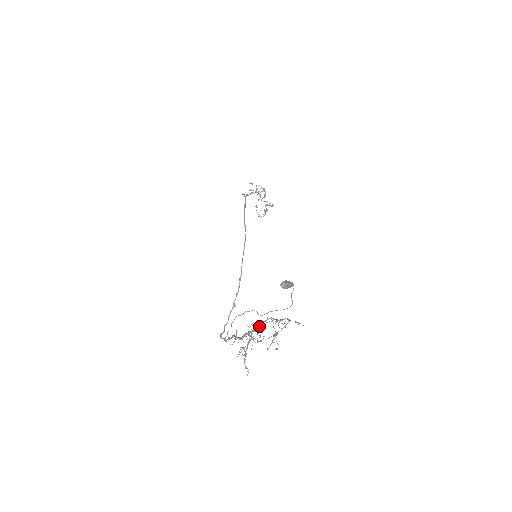
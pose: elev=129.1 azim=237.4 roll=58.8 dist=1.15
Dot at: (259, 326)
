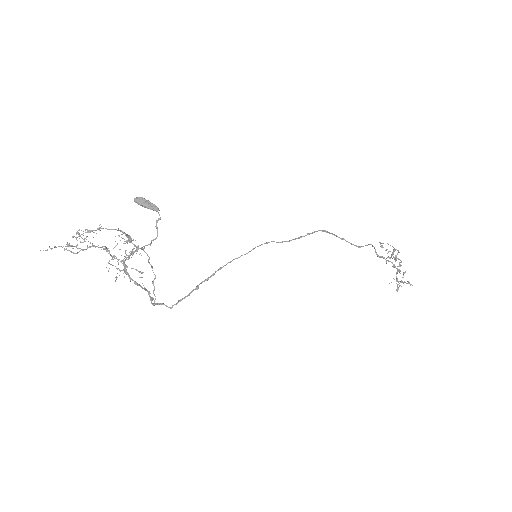
Dot at: (125, 252)
